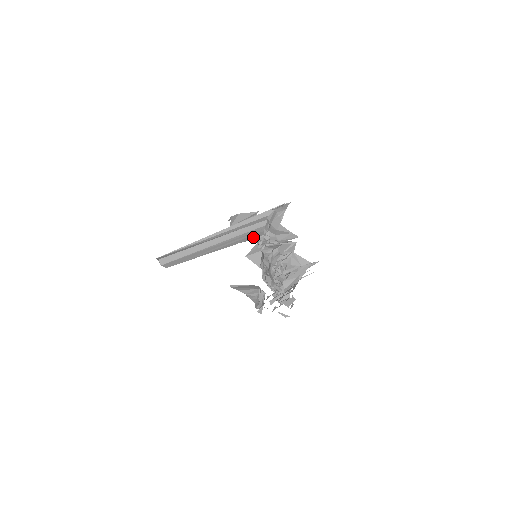
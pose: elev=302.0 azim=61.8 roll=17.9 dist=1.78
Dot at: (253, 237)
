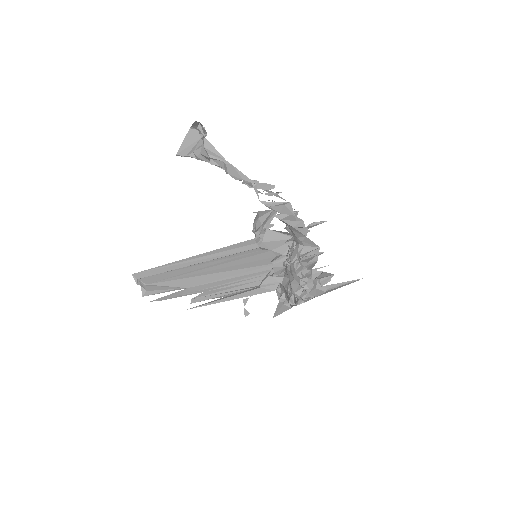
Dot at: (252, 260)
